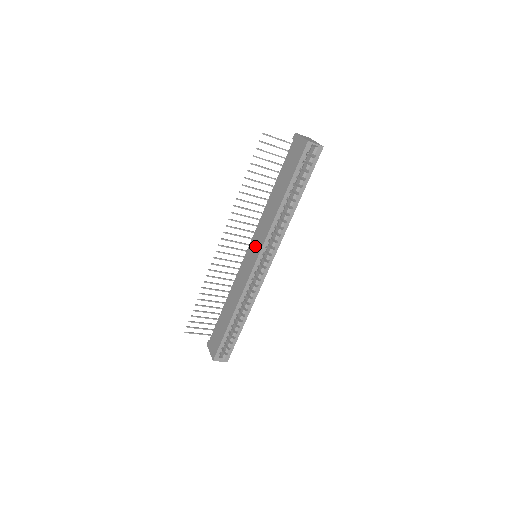
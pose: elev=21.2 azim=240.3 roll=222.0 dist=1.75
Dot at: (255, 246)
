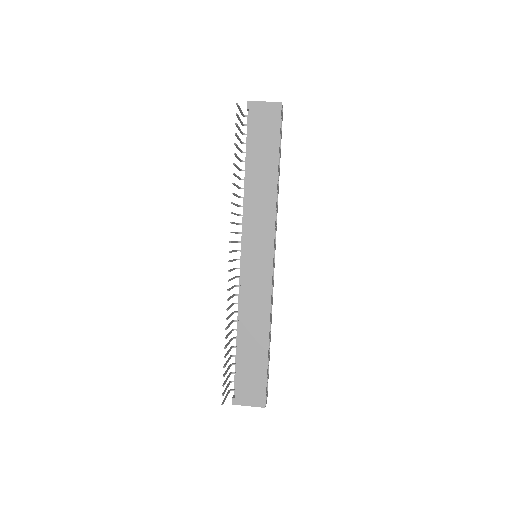
Dot at: (258, 243)
